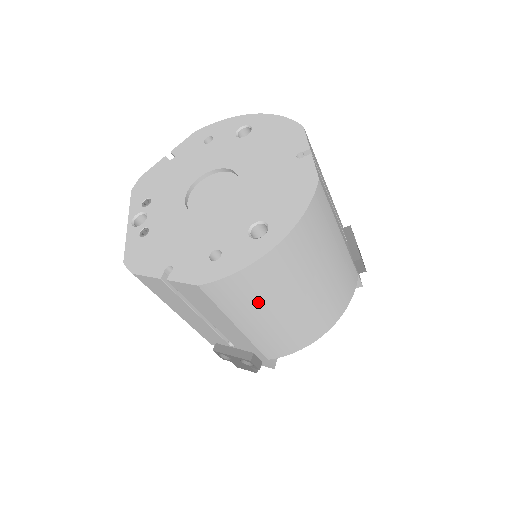
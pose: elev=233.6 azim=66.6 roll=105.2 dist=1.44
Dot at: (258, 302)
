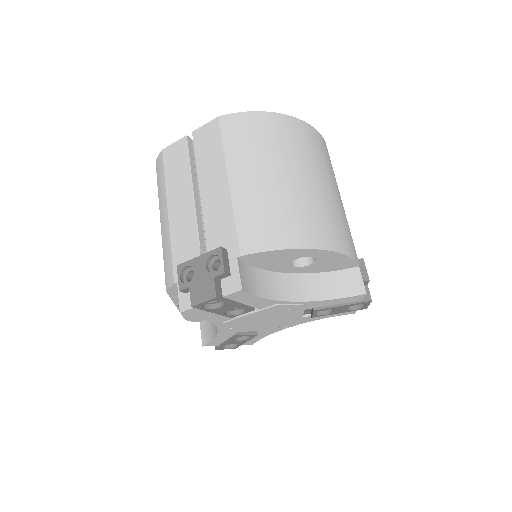
Dot at: (258, 150)
